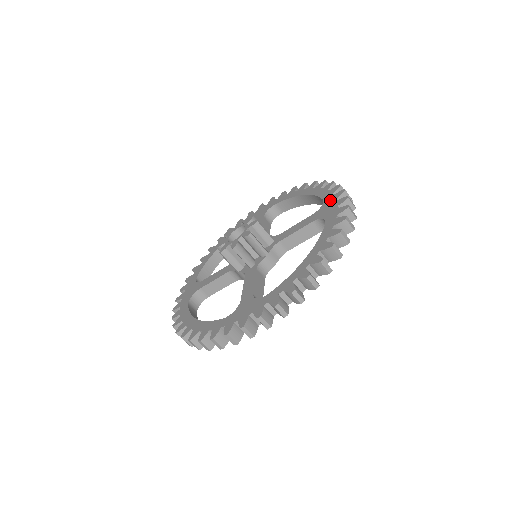
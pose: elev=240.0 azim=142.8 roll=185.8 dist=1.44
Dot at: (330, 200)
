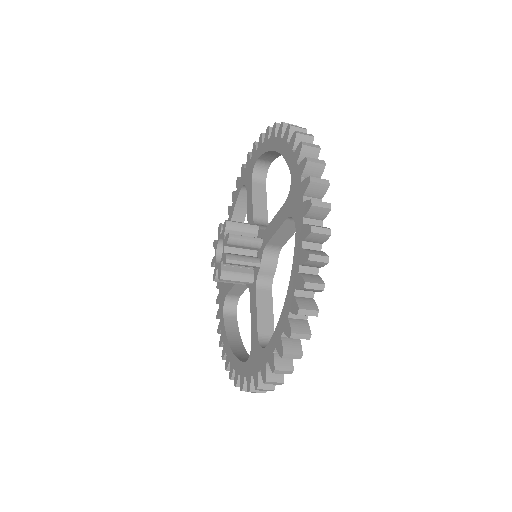
Dot at: (295, 178)
